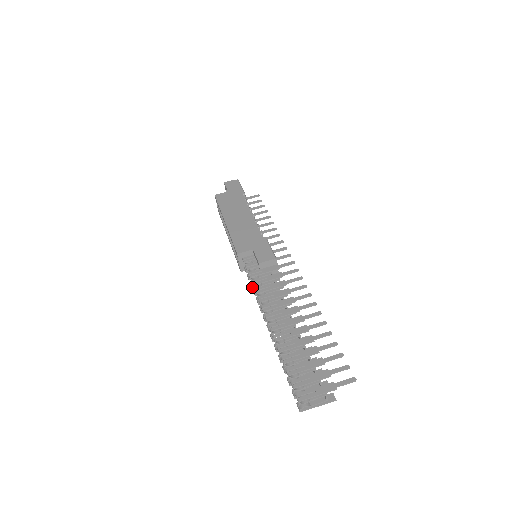
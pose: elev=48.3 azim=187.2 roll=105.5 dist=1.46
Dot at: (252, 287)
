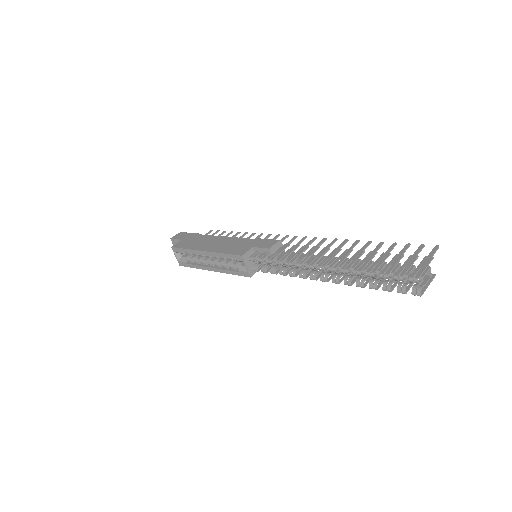
Dot at: (276, 273)
